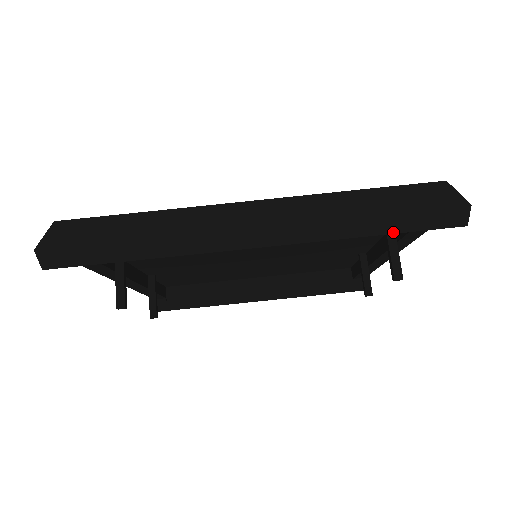
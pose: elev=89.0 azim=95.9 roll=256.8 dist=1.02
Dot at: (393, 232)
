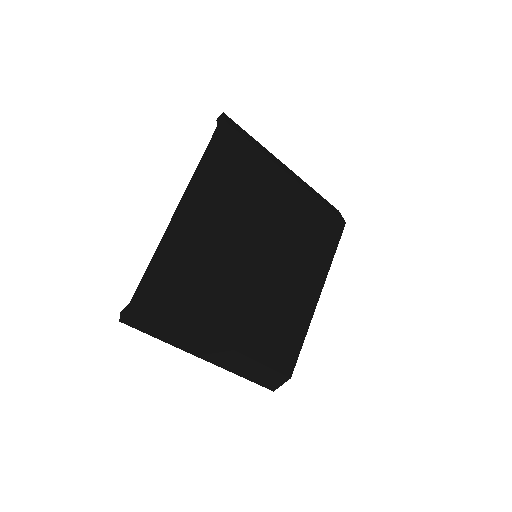
Dot at: occluded
